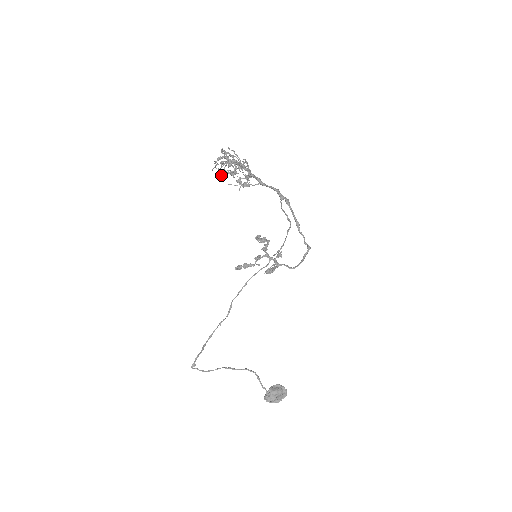
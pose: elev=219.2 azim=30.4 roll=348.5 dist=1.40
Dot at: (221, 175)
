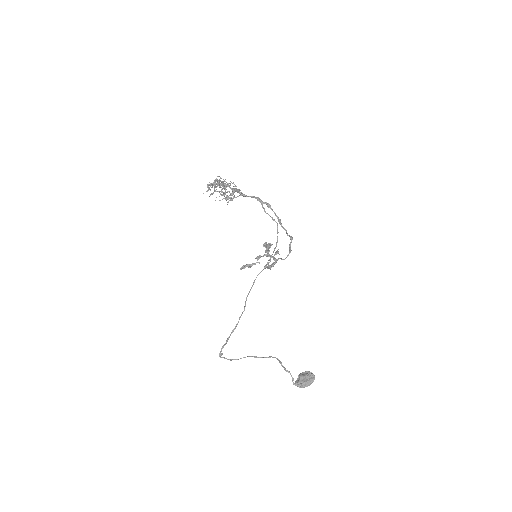
Dot at: (210, 195)
